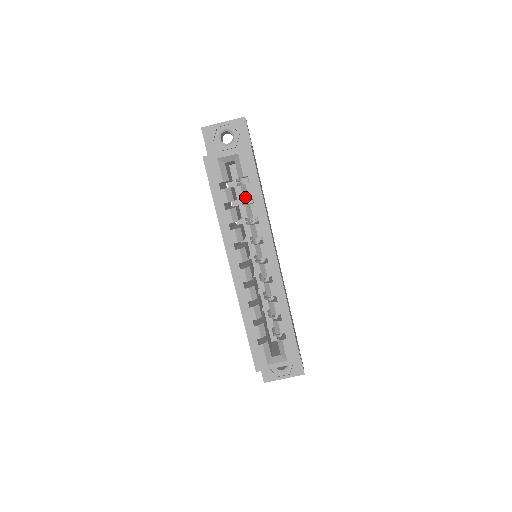
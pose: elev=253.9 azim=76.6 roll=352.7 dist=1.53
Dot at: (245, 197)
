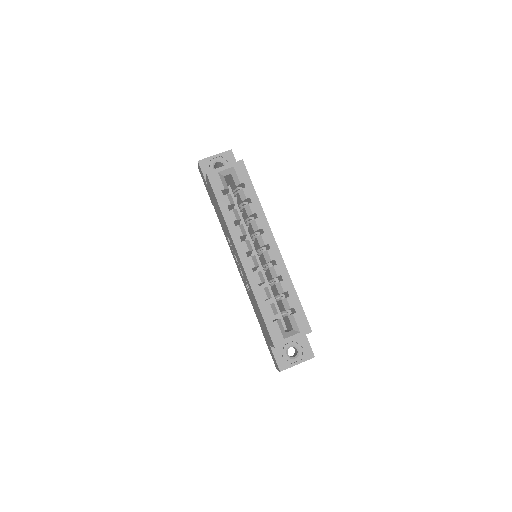
Dot at: (243, 199)
